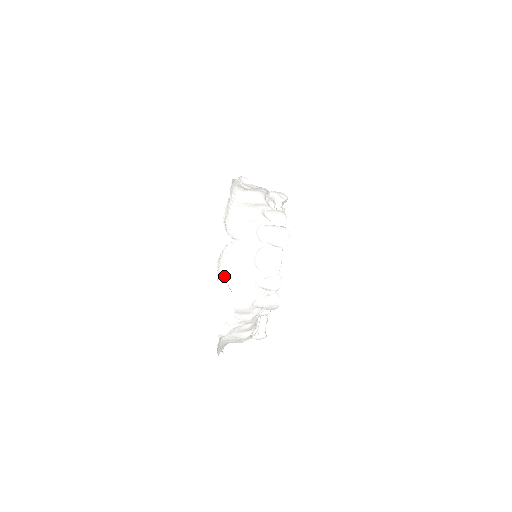
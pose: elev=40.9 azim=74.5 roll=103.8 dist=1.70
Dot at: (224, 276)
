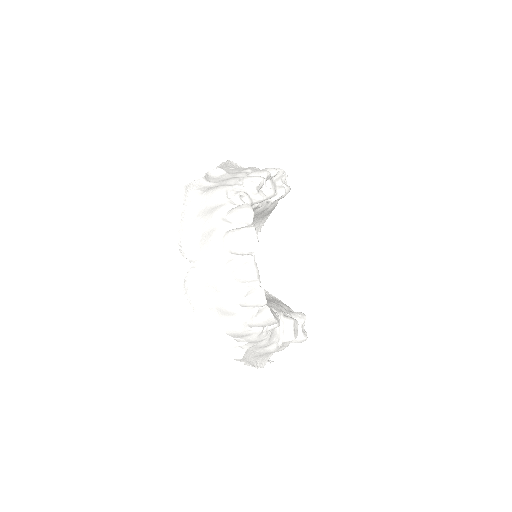
Dot at: (201, 305)
